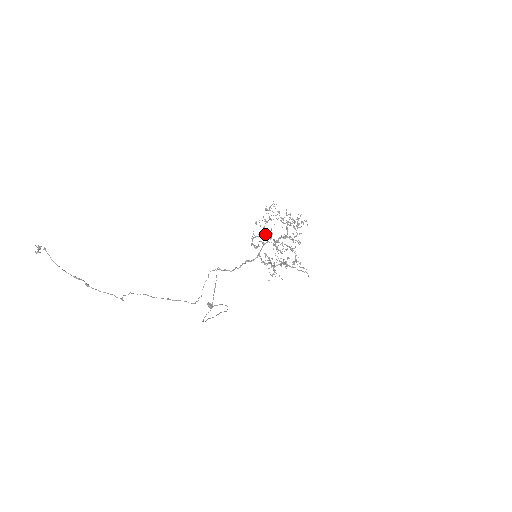
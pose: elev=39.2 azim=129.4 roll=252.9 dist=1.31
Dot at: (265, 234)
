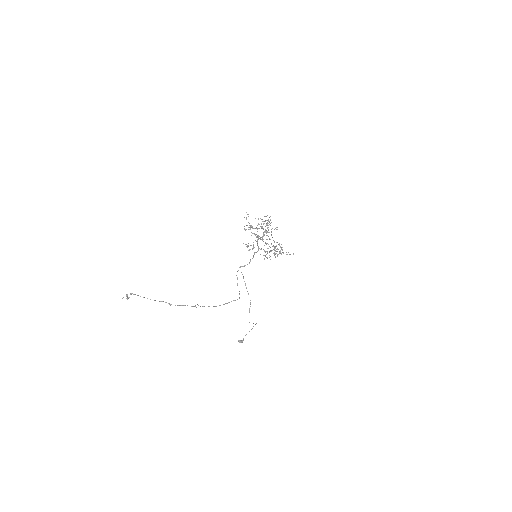
Dot at: (254, 234)
